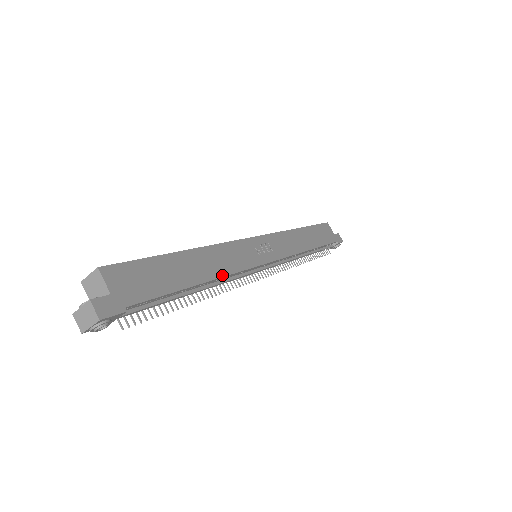
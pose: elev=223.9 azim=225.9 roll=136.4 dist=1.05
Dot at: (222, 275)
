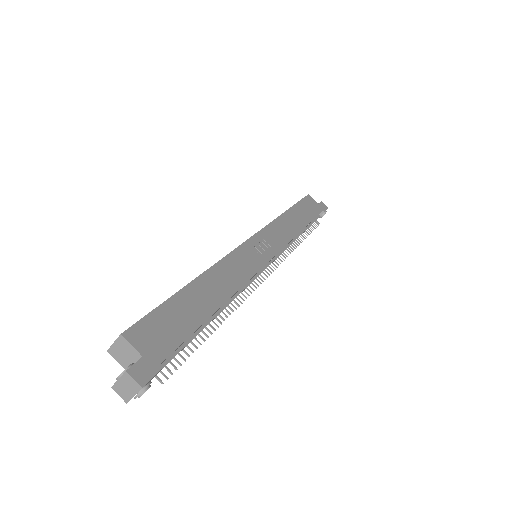
Dot at: (234, 291)
